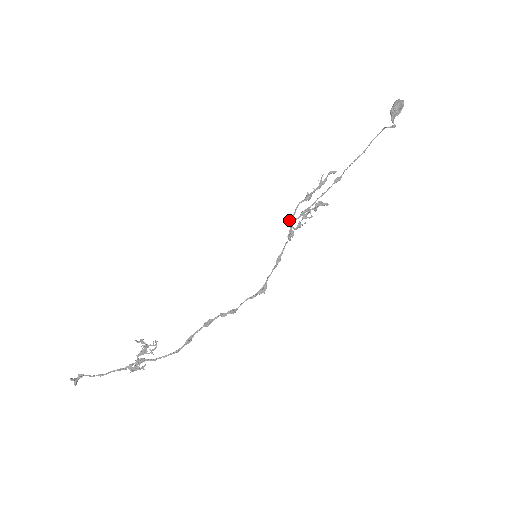
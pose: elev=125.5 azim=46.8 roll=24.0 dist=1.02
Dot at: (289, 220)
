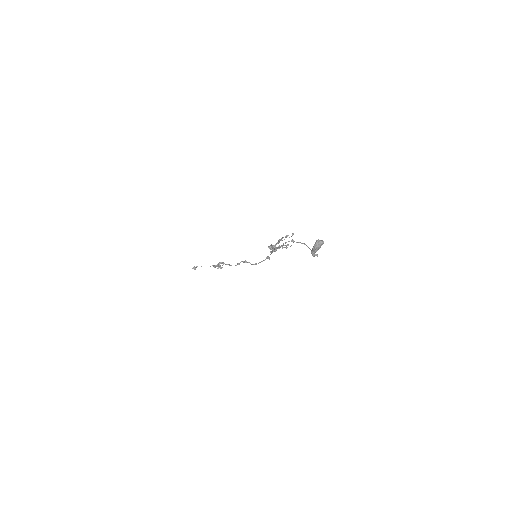
Dot at: (269, 247)
